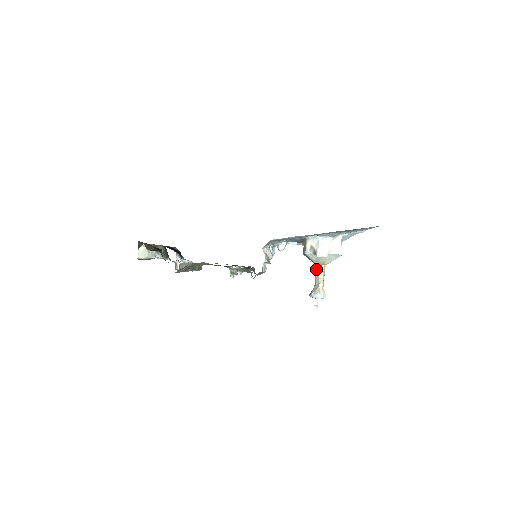
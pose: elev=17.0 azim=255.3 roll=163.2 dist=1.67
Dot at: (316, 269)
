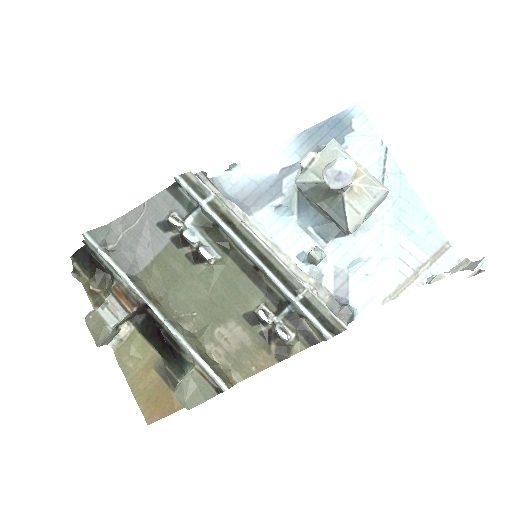
Dot at: occluded
